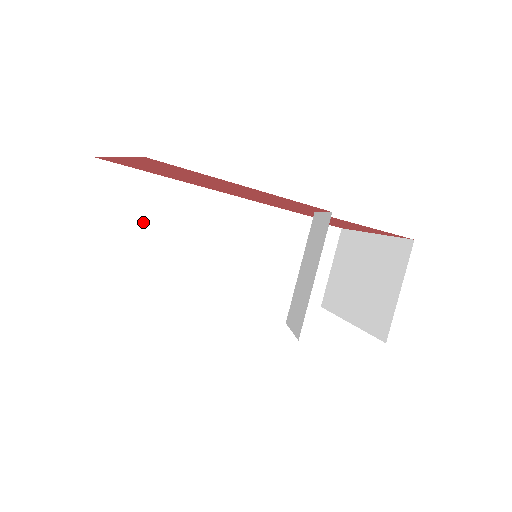
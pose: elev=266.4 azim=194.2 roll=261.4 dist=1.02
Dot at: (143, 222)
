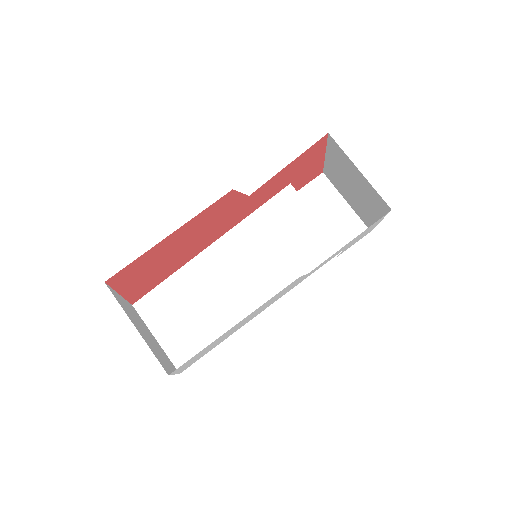
Dot at: (190, 308)
